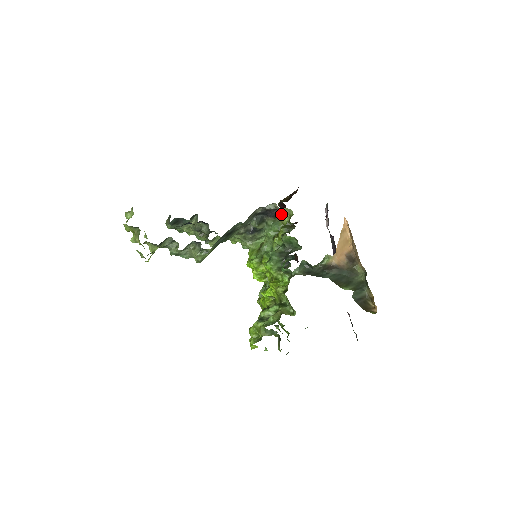
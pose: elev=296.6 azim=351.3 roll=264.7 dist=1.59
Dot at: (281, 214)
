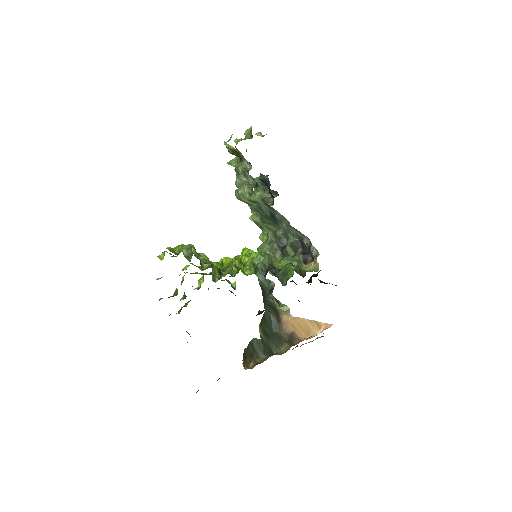
Dot at: (310, 263)
